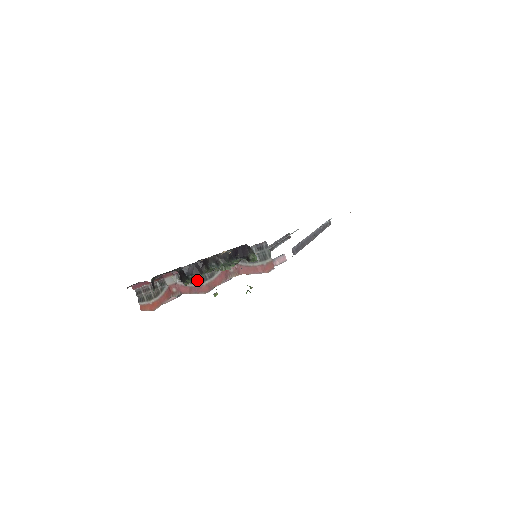
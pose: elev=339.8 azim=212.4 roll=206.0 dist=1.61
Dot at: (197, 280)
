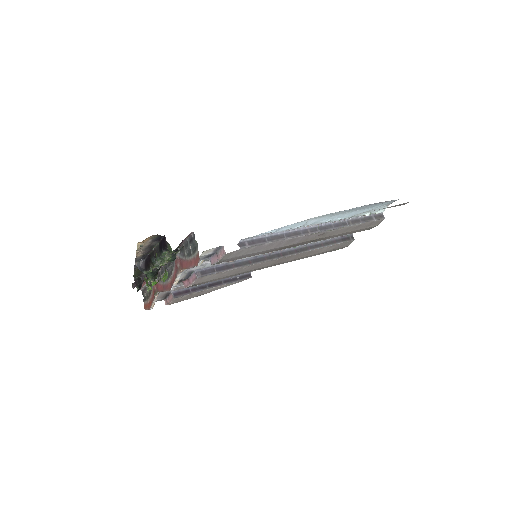
Dot at: occluded
